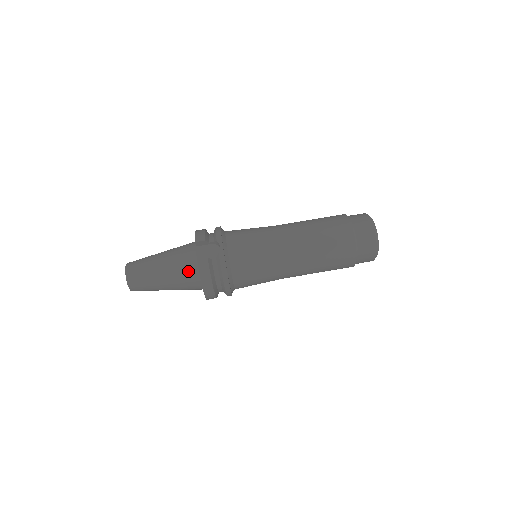
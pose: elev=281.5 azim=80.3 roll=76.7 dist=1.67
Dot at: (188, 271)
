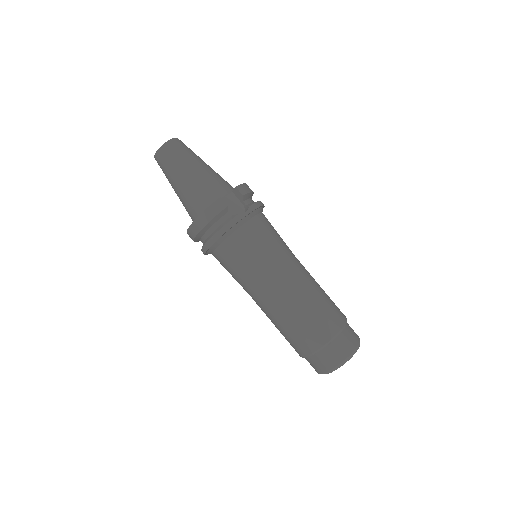
Dot at: (204, 197)
